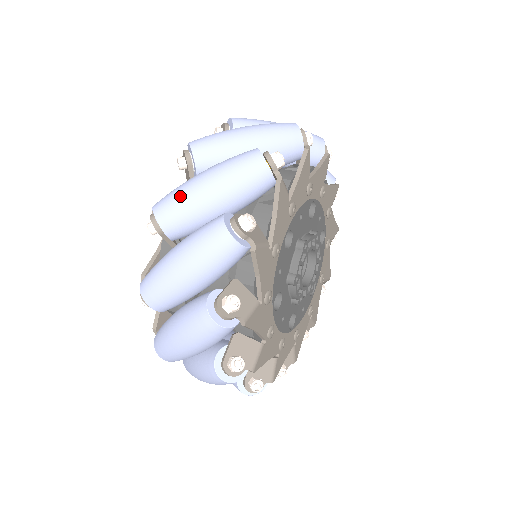
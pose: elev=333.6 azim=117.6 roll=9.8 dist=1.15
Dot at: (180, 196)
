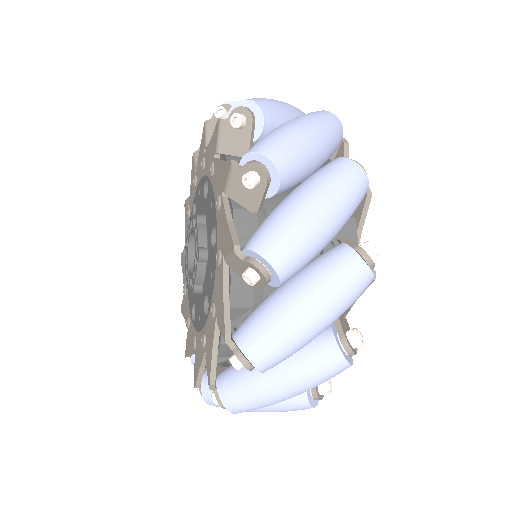
Dot at: (289, 138)
